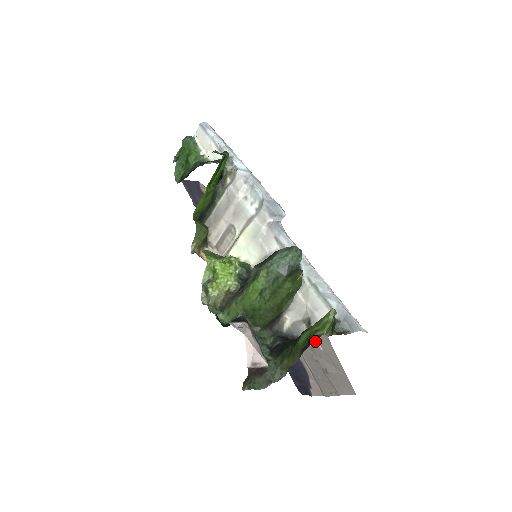
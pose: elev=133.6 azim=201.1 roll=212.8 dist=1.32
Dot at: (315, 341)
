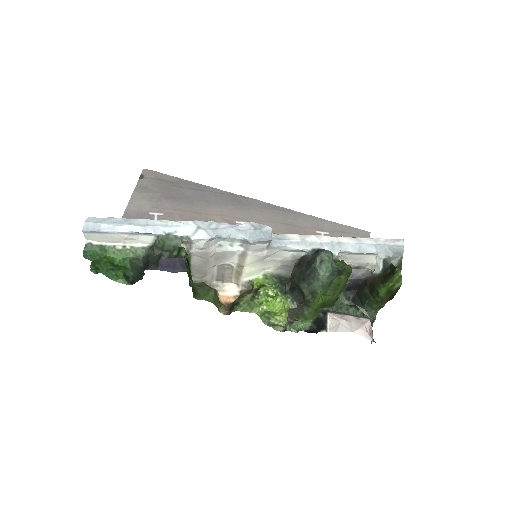
Dot at: (369, 270)
